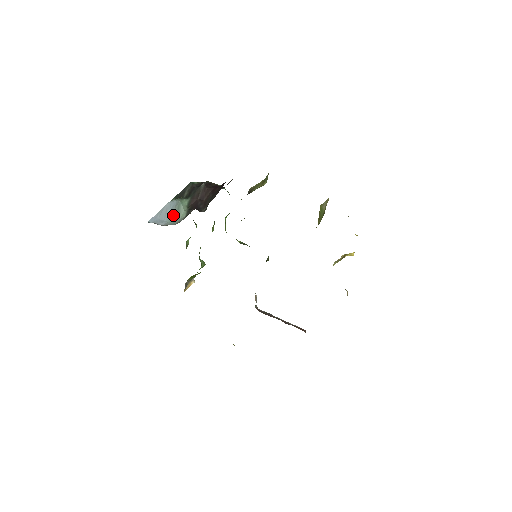
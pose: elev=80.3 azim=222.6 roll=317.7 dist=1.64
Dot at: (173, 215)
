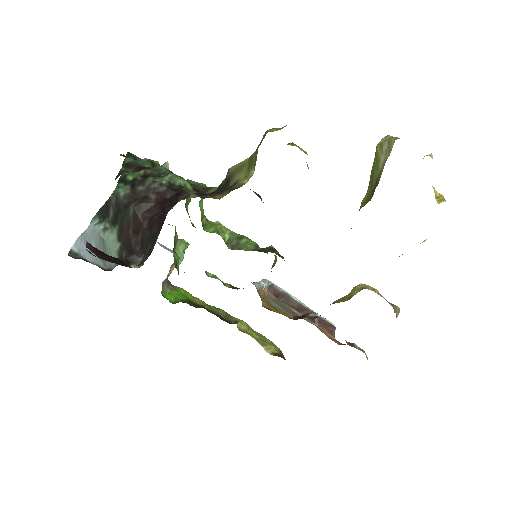
Dot at: occluded
